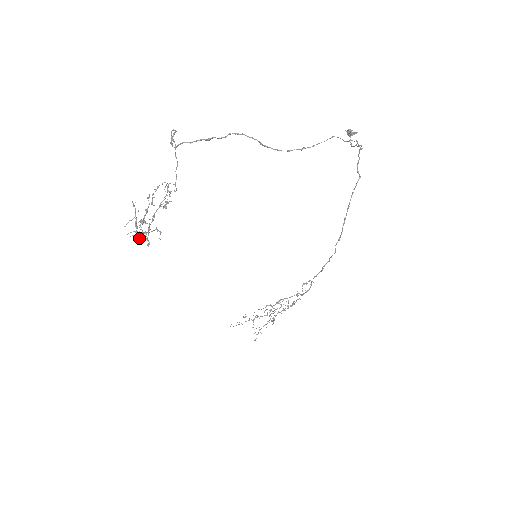
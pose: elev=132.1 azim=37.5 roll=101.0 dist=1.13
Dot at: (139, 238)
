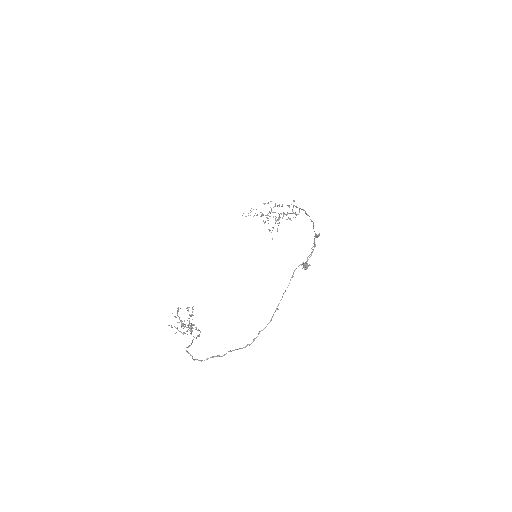
Dot at: occluded
